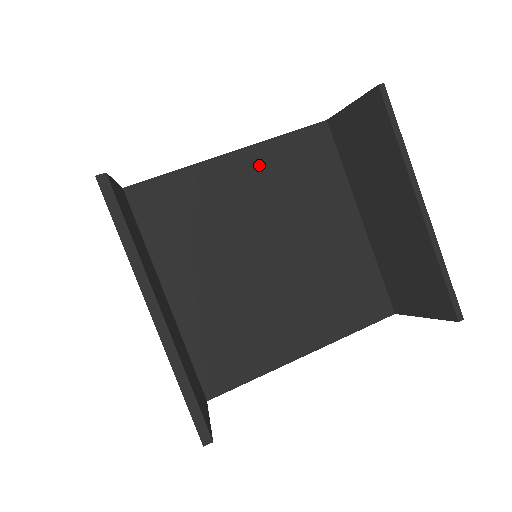
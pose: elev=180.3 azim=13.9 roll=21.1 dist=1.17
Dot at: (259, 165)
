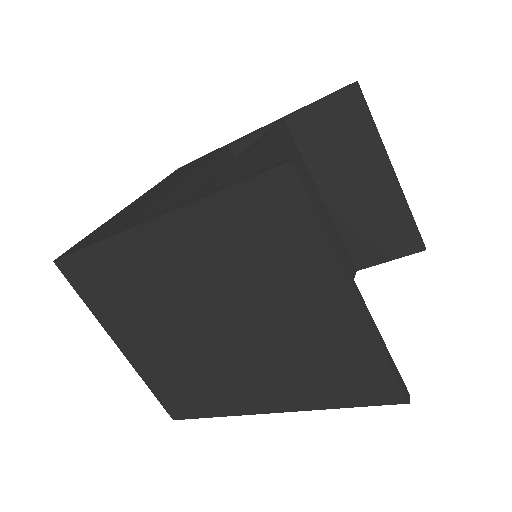
Dot at: (267, 161)
